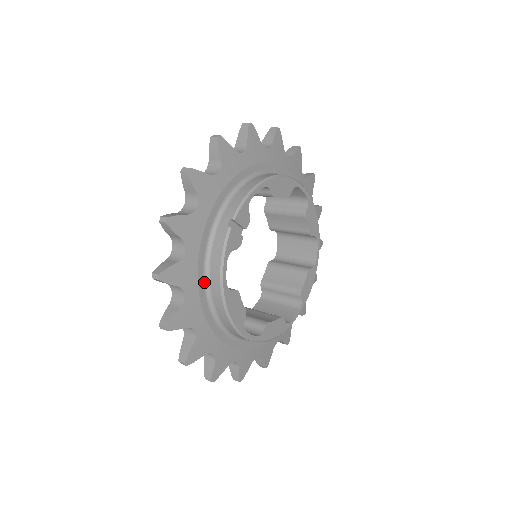
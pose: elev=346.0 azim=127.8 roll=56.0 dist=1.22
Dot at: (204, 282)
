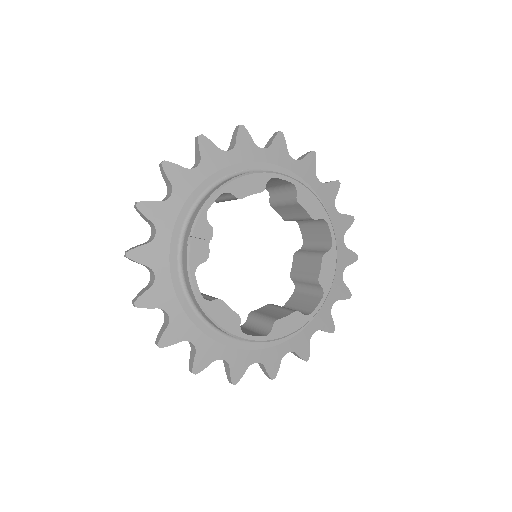
Dot at: (186, 298)
